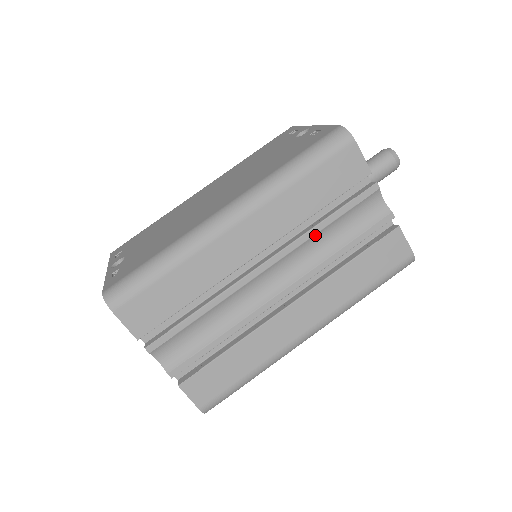
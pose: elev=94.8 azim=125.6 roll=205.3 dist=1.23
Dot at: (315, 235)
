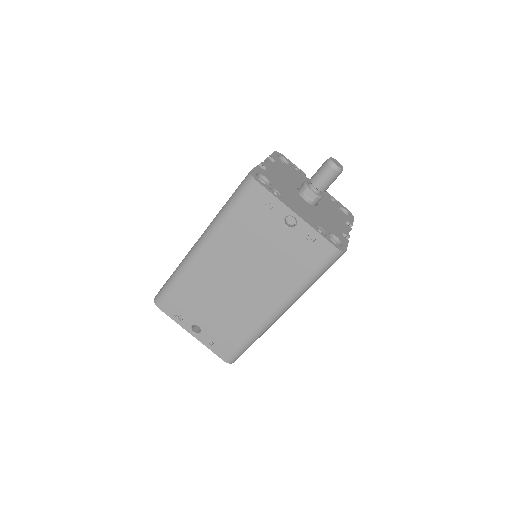
Dot at: occluded
